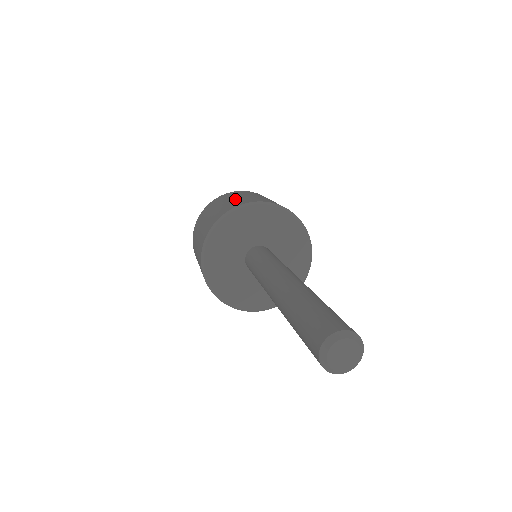
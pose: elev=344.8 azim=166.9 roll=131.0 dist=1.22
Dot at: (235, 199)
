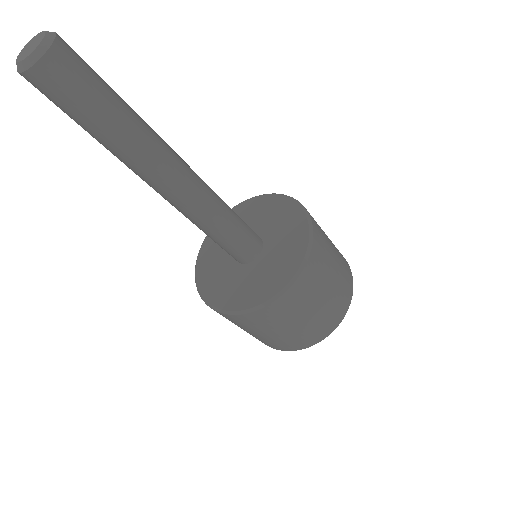
Dot at: occluded
